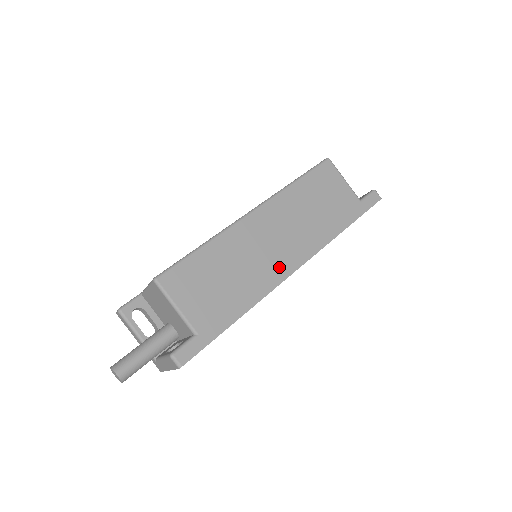
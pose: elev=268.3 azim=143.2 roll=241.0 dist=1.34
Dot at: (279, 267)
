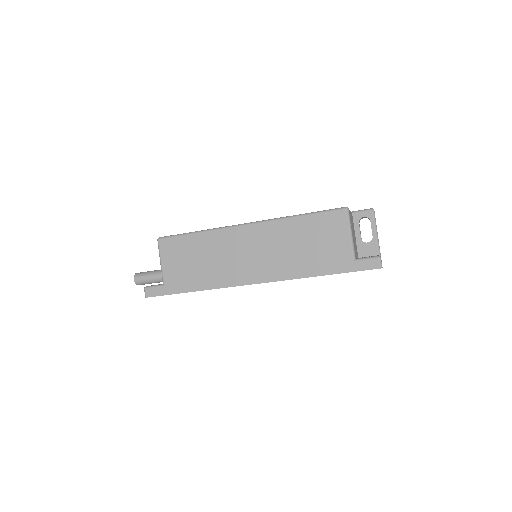
Dot at: (241, 275)
